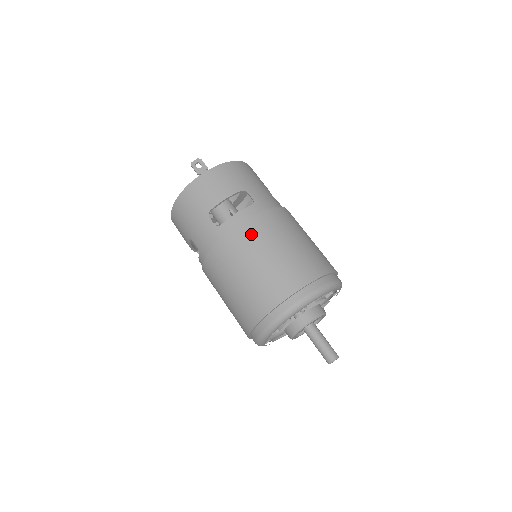
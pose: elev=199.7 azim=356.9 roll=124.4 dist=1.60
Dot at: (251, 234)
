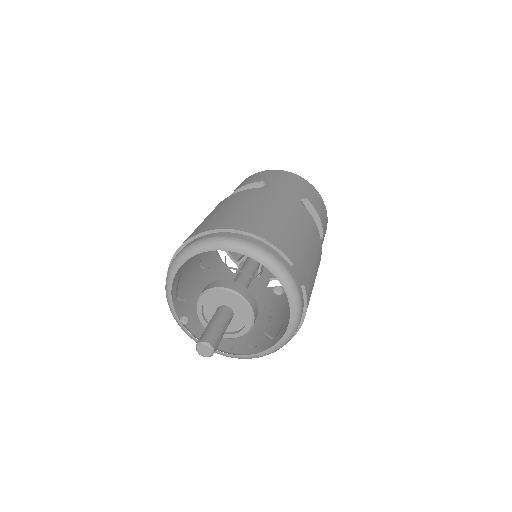
Dot at: (227, 200)
